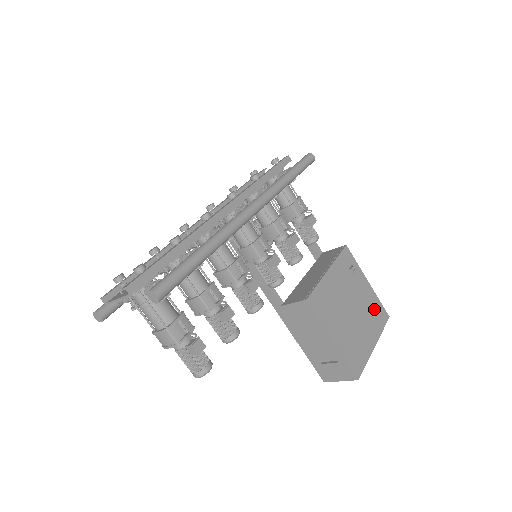
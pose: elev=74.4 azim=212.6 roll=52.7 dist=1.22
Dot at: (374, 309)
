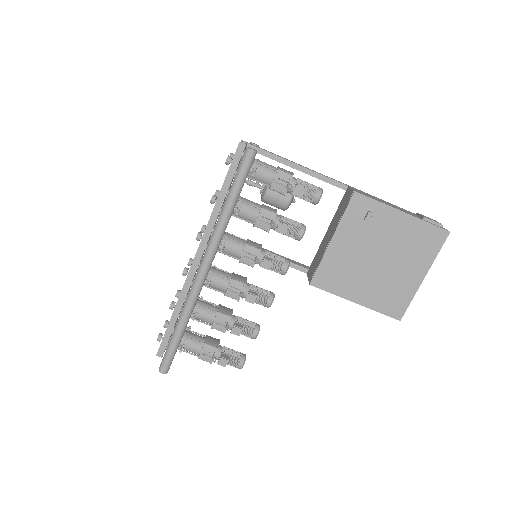
Dot at: (418, 238)
